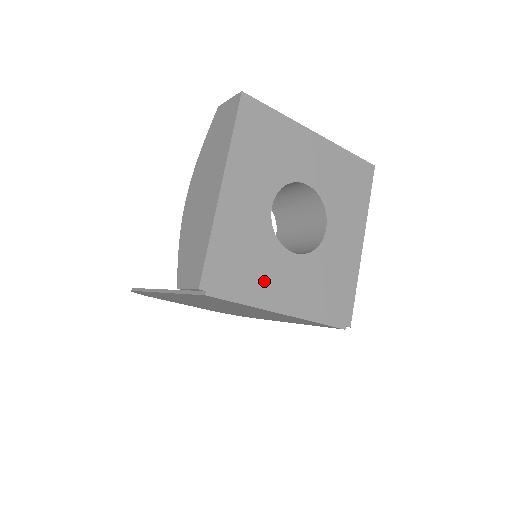
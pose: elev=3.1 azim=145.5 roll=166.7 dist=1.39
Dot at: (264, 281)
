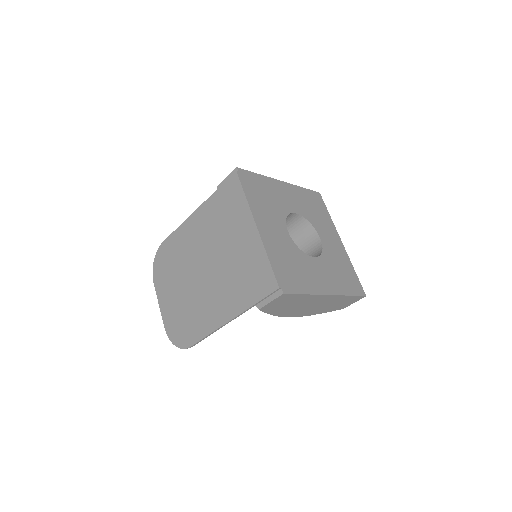
Dot at: (263, 210)
